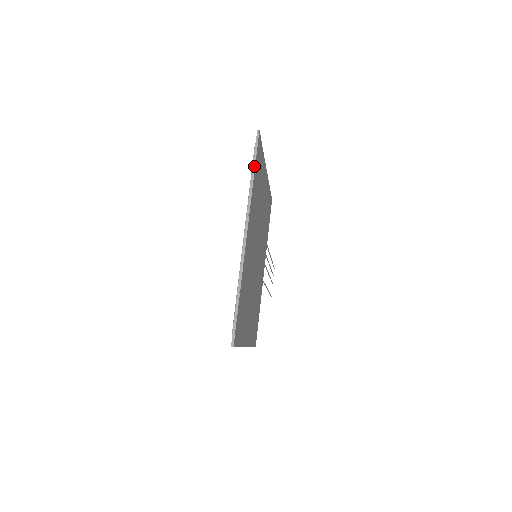
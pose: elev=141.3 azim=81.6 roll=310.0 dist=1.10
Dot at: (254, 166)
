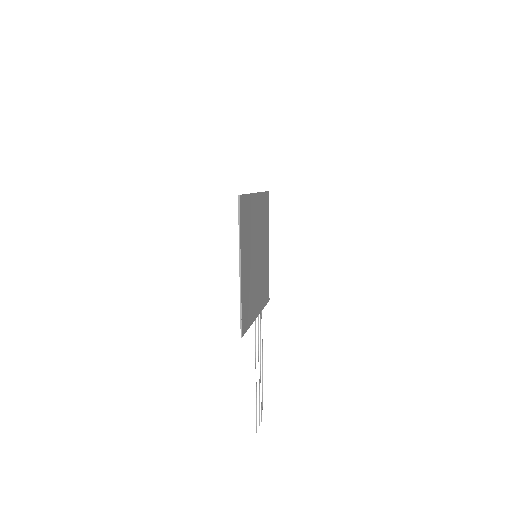
Dot at: (264, 192)
